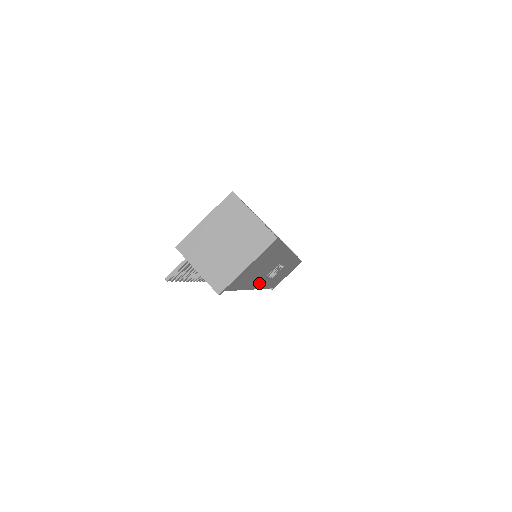
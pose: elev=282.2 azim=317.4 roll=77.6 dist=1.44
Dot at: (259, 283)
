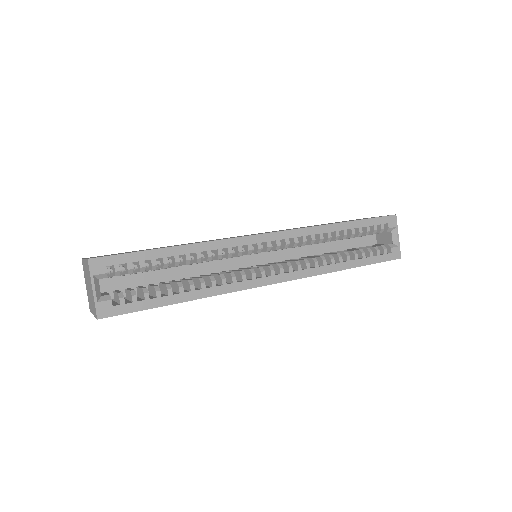
Dot at: occluded
